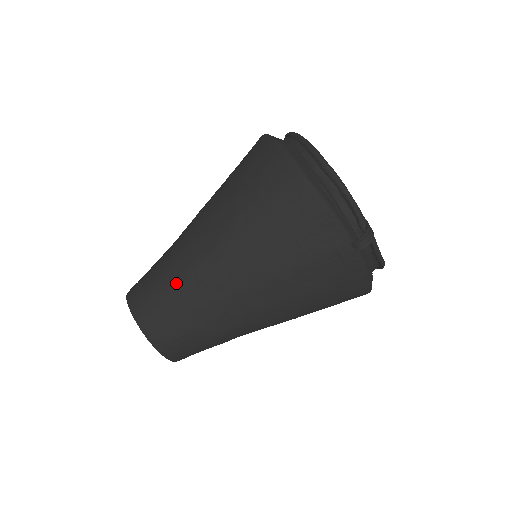
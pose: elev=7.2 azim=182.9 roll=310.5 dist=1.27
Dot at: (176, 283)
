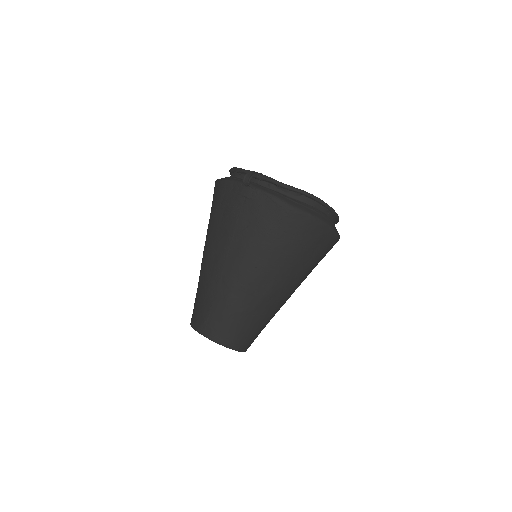
Dot at: (198, 286)
